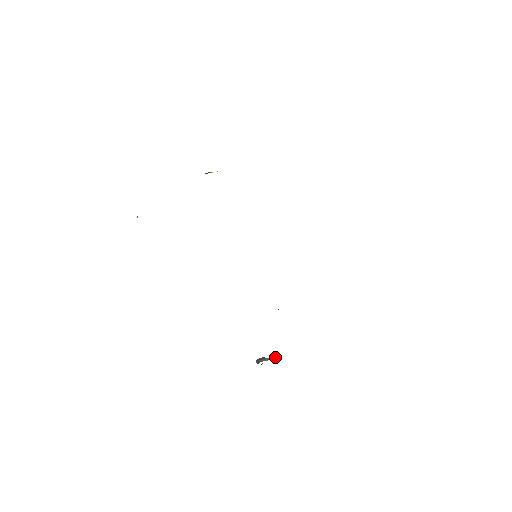
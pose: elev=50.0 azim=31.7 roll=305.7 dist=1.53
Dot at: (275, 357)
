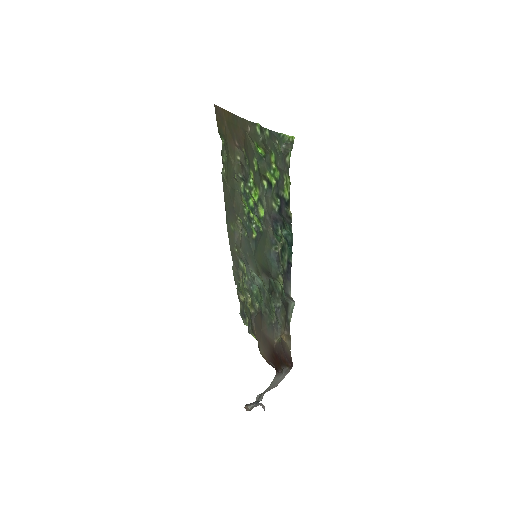
Dot at: (263, 392)
